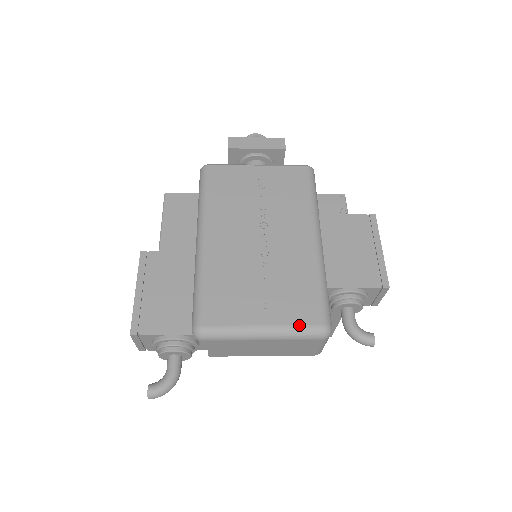
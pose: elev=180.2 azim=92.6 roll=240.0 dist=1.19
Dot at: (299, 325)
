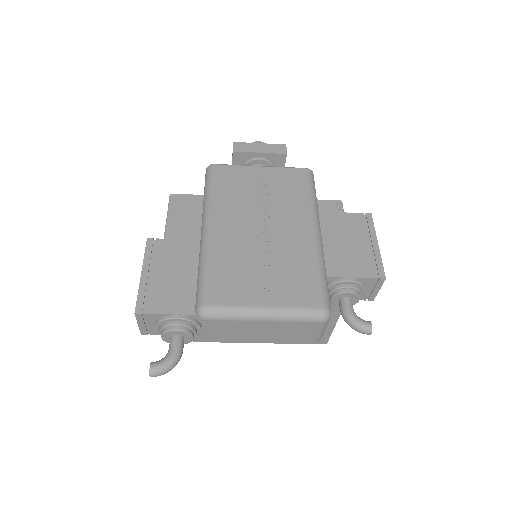
Dot at: (300, 307)
